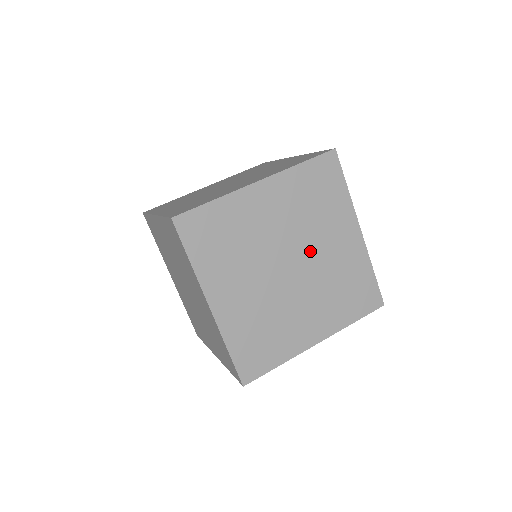
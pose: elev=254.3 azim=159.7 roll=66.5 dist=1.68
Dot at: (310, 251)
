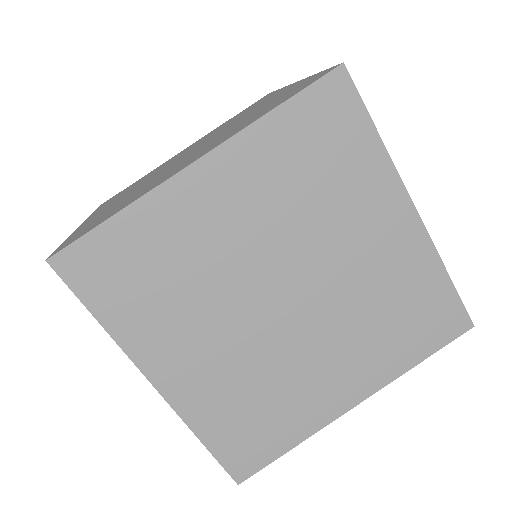
Dot at: (319, 265)
